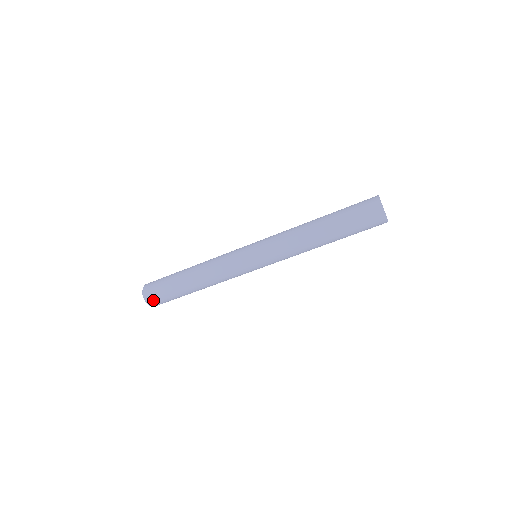
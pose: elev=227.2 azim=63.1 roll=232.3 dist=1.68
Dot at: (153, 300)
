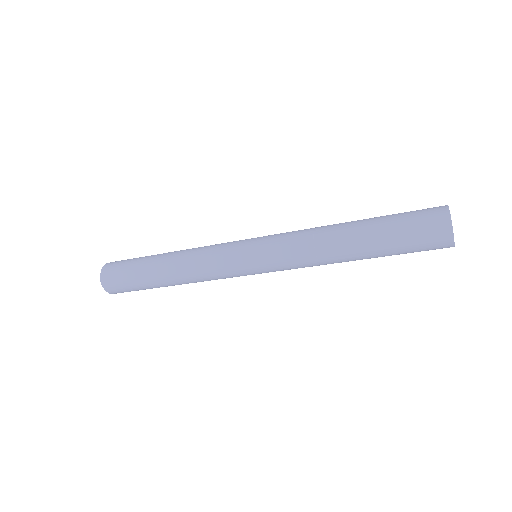
Dot at: (122, 292)
